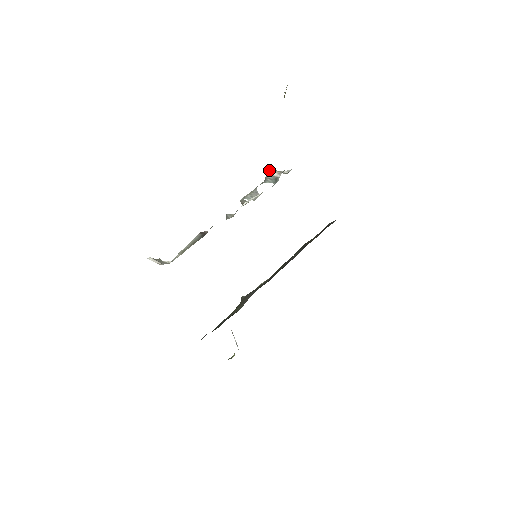
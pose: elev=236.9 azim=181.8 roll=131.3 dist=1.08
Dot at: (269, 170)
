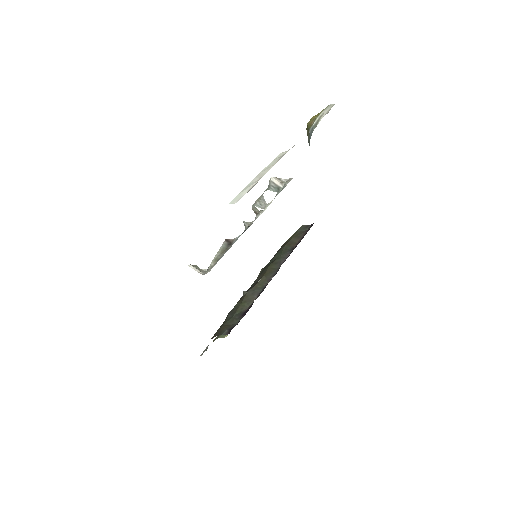
Dot at: (272, 177)
